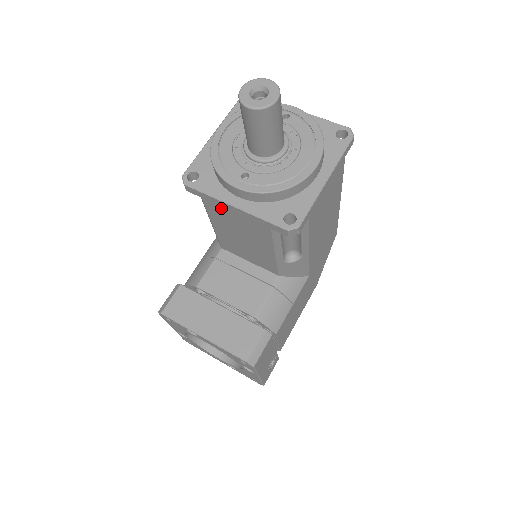
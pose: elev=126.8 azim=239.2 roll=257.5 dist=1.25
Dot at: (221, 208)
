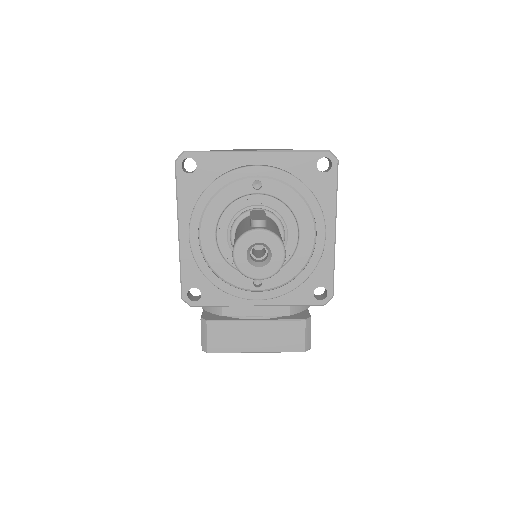
Dot at: occluded
